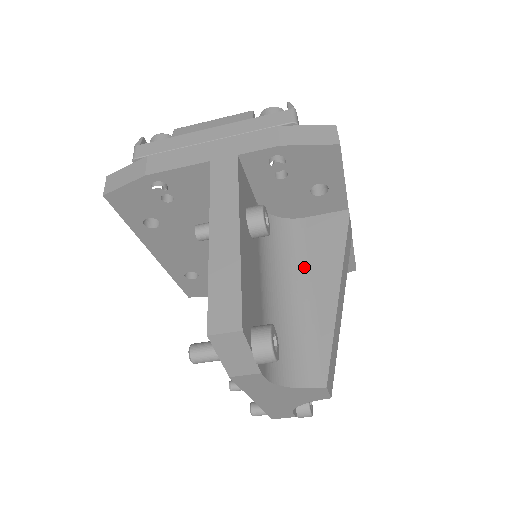
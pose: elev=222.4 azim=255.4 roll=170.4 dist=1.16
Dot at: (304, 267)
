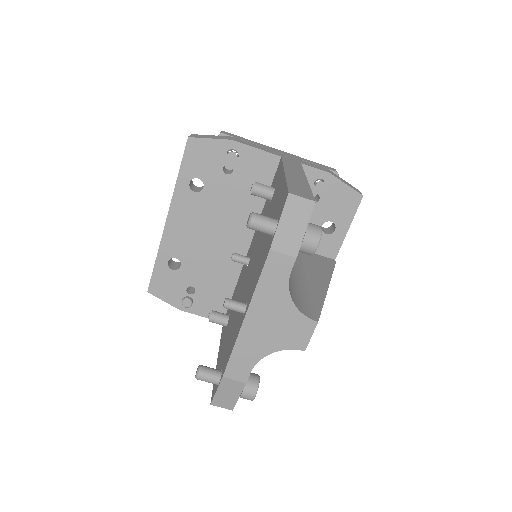
Dot at: (302, 267)
